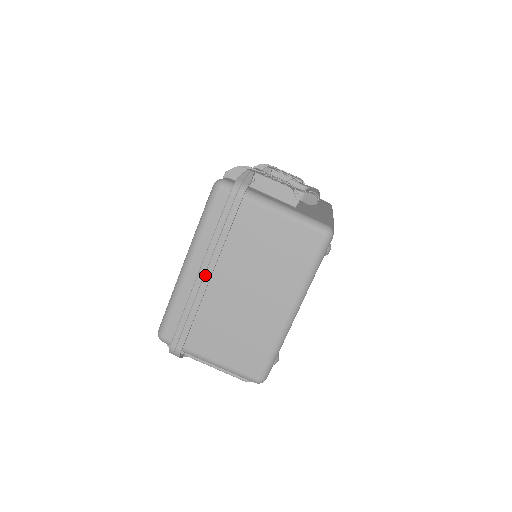
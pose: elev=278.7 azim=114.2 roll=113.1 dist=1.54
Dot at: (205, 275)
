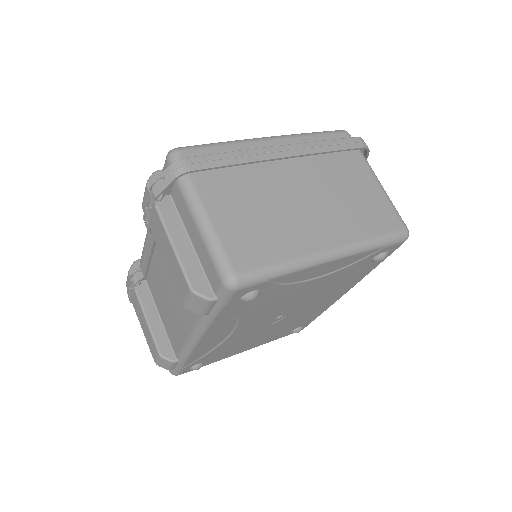
Dot at: (286, 151)
